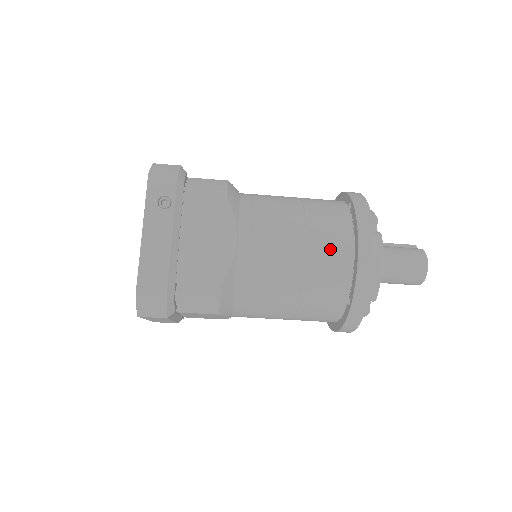
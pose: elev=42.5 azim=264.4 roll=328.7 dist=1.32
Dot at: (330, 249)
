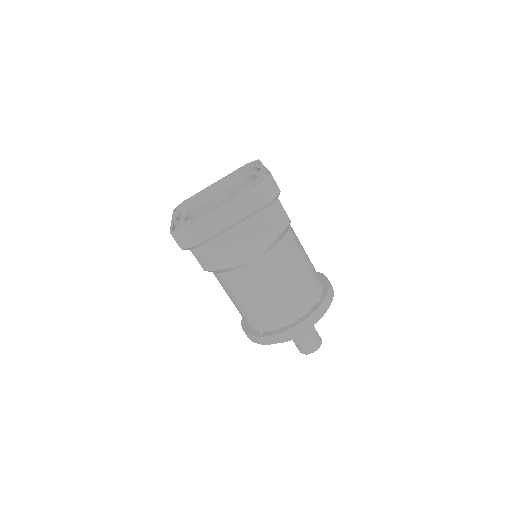
Dot at: occluded
